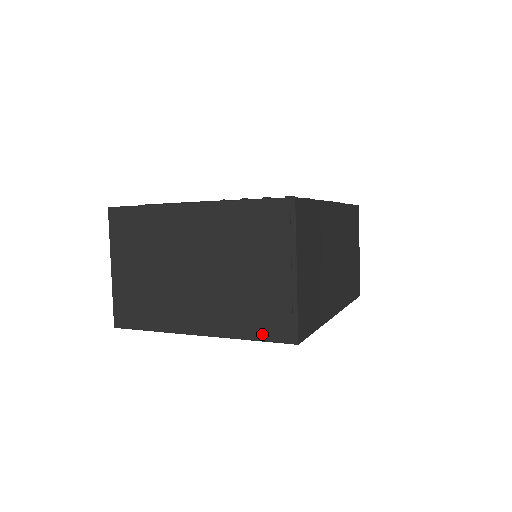
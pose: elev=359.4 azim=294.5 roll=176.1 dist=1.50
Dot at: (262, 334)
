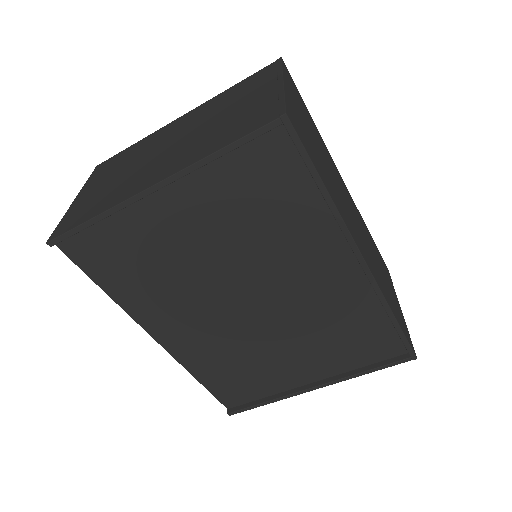
Dot at: (239, 135)
